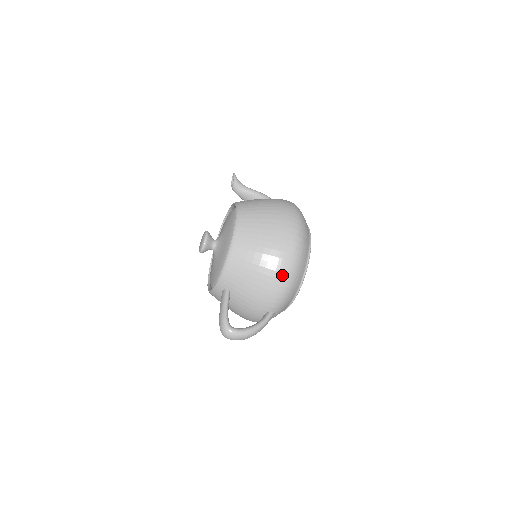
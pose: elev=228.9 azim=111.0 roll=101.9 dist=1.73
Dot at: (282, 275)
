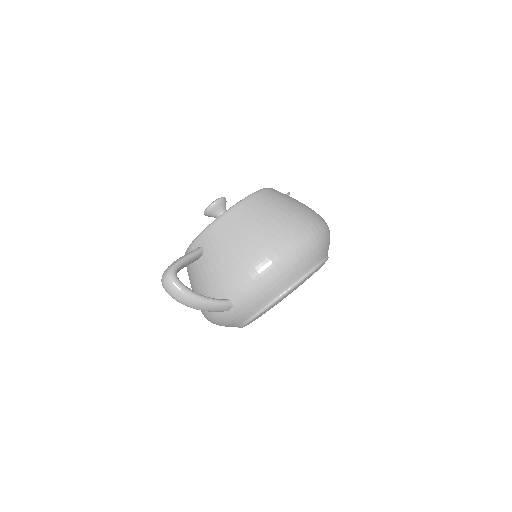
Dot at: (267, 260)
